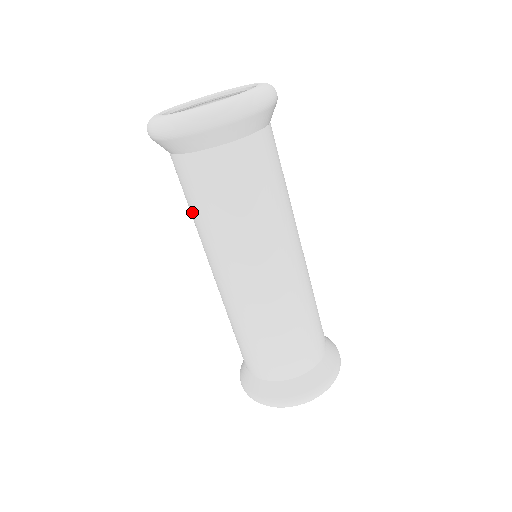
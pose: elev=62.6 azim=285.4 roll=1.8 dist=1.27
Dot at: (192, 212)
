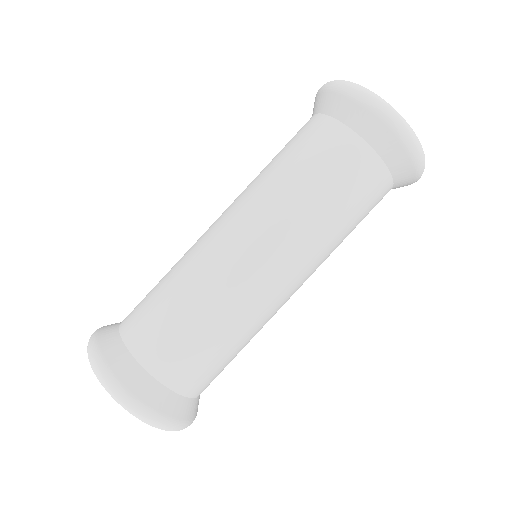
Dot at: (281, 165)
